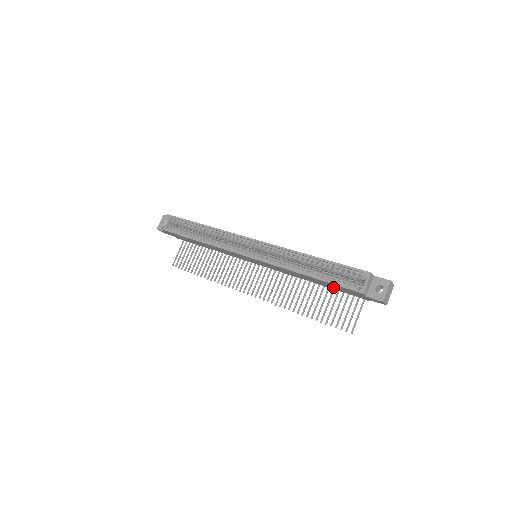
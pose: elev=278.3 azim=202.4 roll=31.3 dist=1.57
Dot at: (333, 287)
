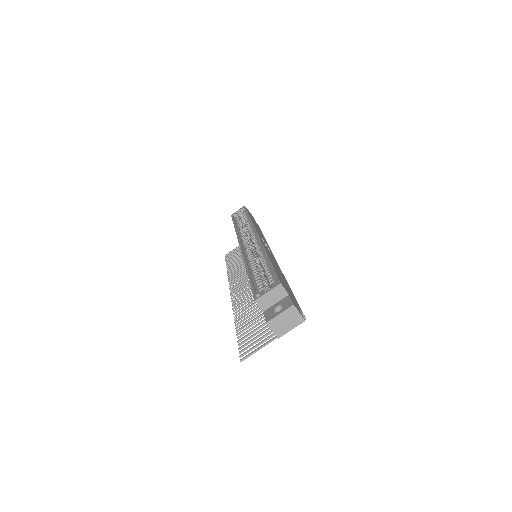
Dot at: occluded
